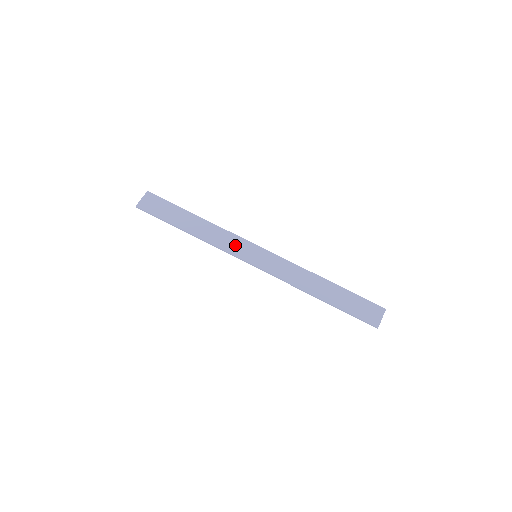
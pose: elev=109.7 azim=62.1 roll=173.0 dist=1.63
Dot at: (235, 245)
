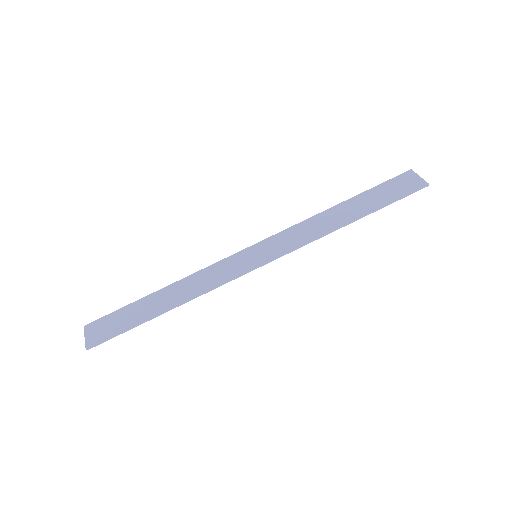
Dot at: (226, 269)
